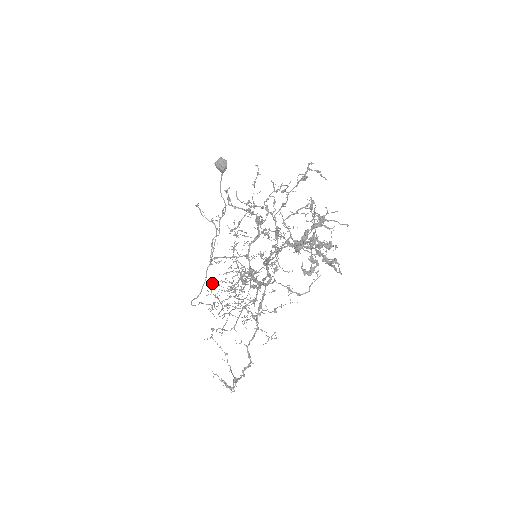
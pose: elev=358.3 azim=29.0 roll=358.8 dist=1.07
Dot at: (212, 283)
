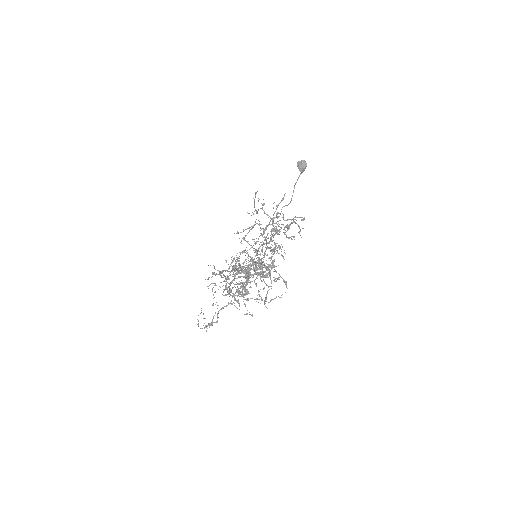
Dot at: occluded
